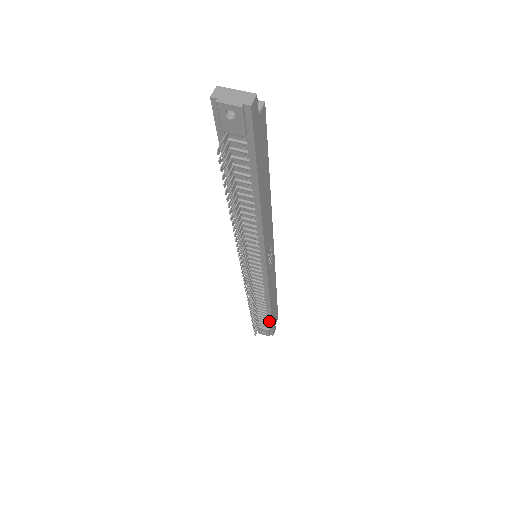
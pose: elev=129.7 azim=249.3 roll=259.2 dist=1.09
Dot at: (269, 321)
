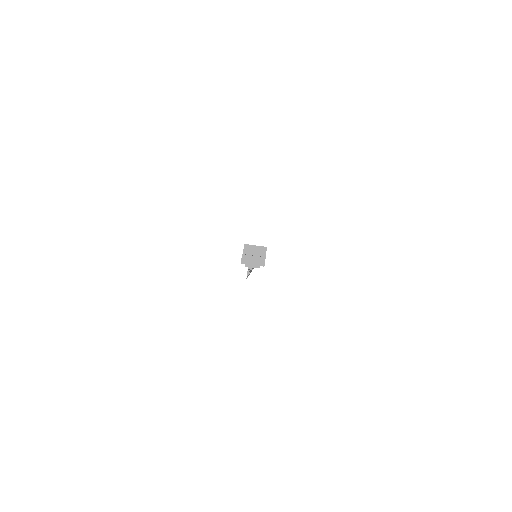
Dot at: occluded
